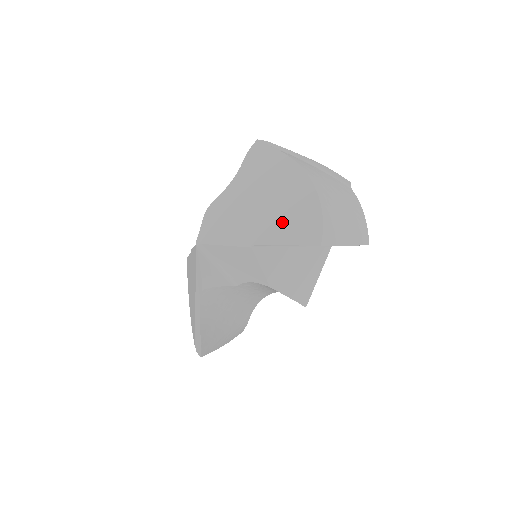
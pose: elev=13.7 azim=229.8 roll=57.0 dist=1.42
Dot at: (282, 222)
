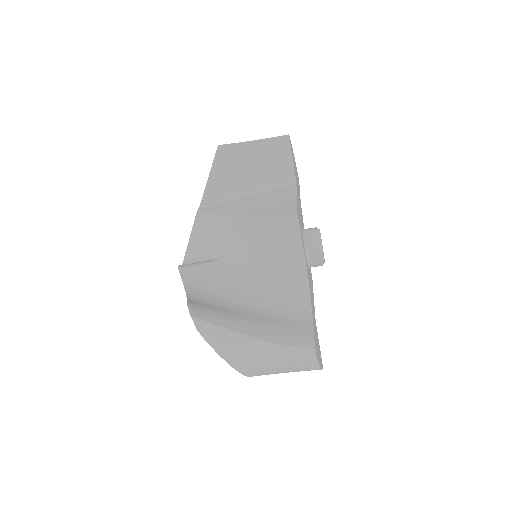
Dot at: occluded
